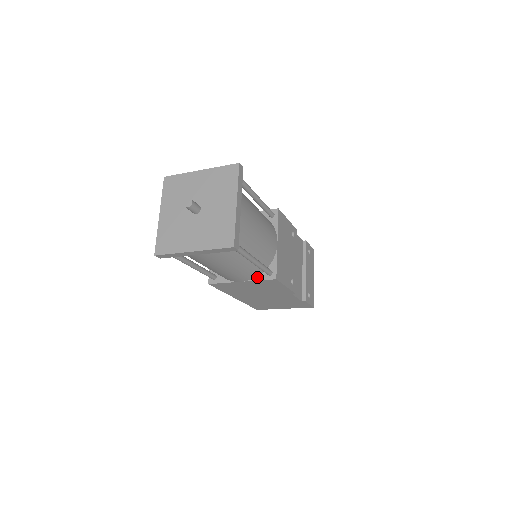
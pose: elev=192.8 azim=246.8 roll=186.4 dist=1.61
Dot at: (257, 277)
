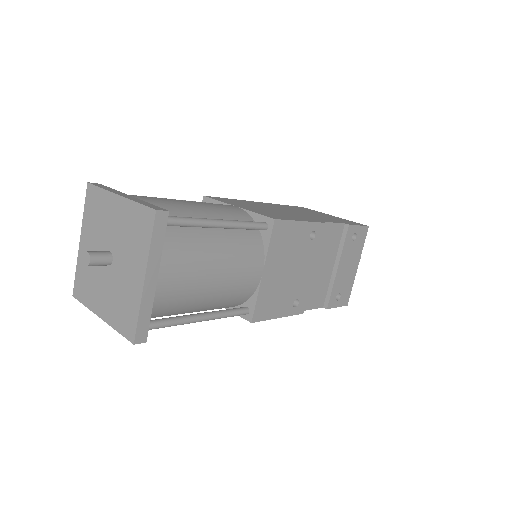
Dot at: occluded
